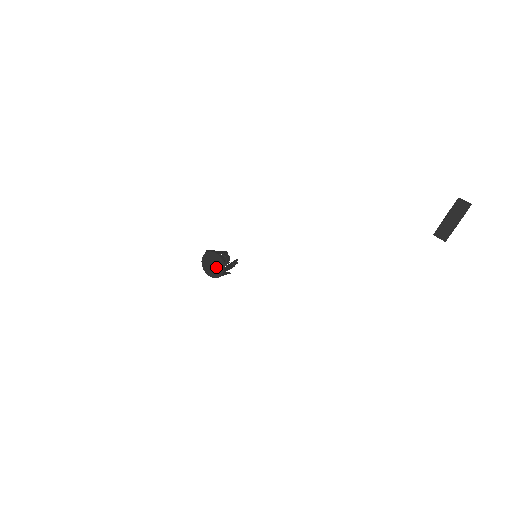
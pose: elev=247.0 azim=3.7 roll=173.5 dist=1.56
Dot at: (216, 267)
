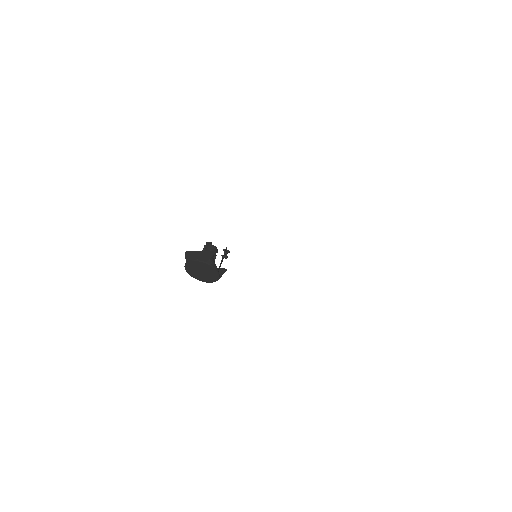
Dot at: (207, 274)
